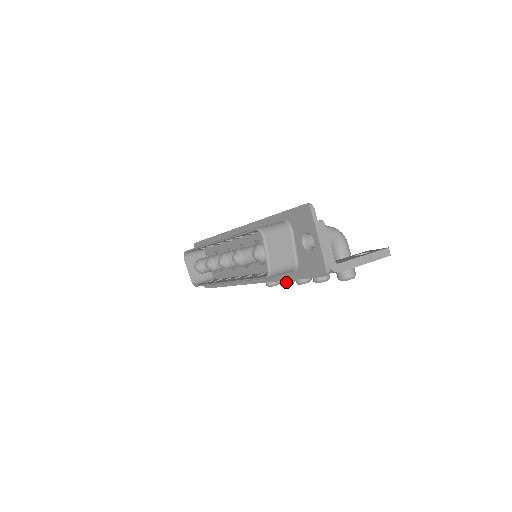
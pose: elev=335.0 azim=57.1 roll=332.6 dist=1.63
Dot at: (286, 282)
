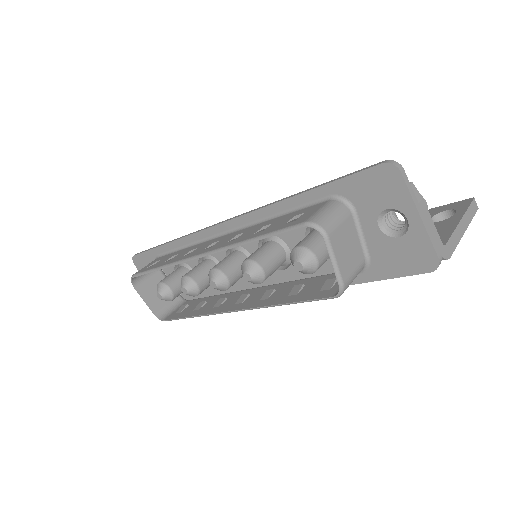
Dot at: occluded
